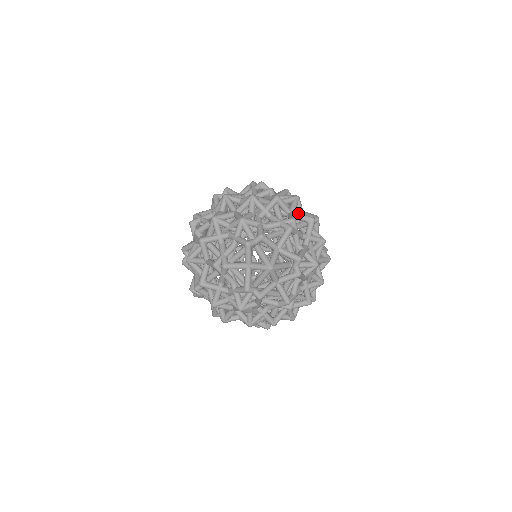
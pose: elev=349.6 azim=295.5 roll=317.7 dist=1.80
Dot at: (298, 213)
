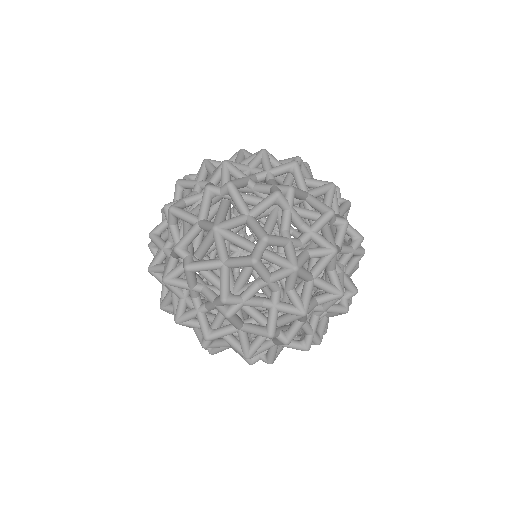
Dot at: occluded
